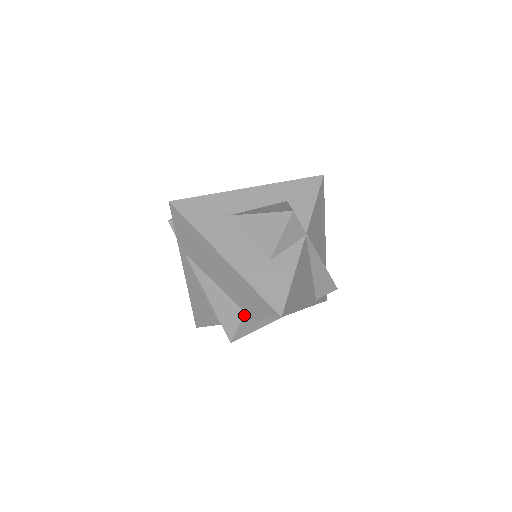
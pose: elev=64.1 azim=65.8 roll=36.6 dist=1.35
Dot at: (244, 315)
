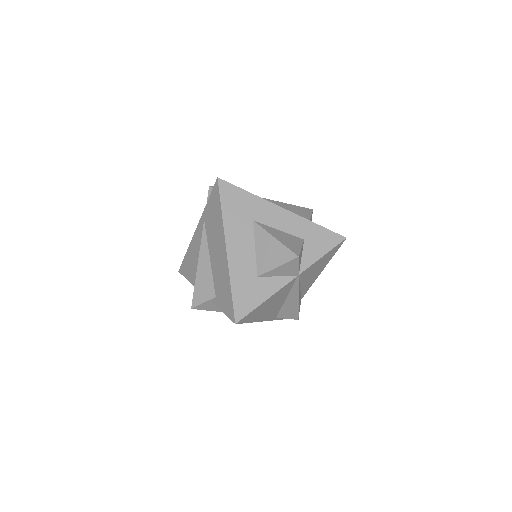
Dot at: (214, 298)
